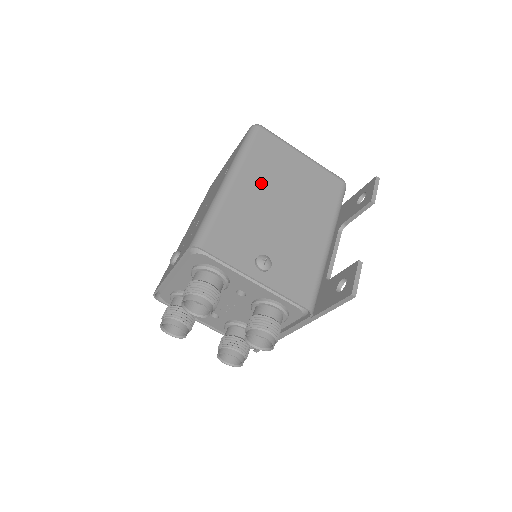
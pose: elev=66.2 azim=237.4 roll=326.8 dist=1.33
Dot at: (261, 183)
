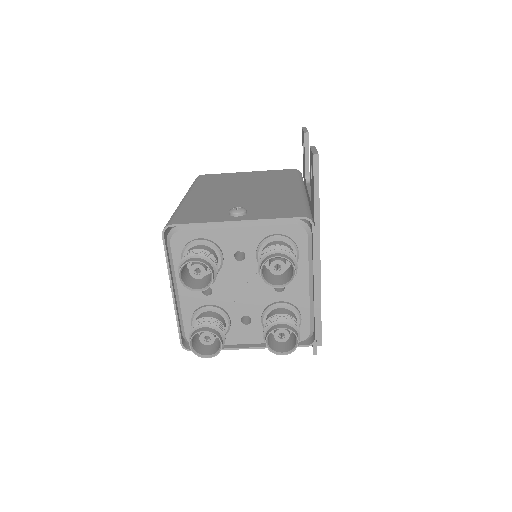
Dot at: (215, 190)
